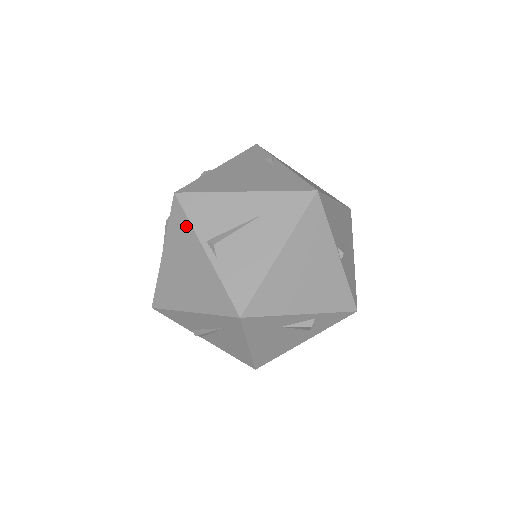
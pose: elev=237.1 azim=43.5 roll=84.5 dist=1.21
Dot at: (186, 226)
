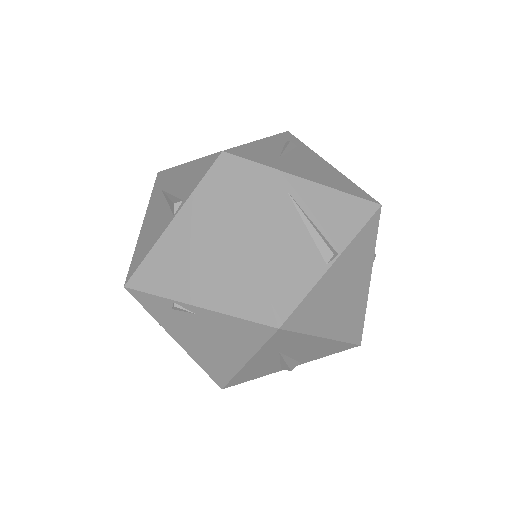
Dot at: occluded
